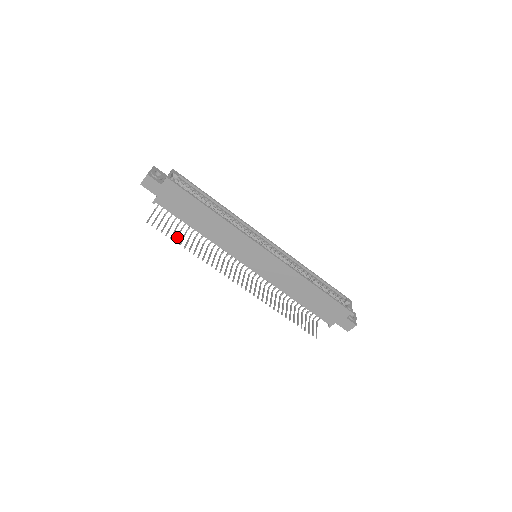
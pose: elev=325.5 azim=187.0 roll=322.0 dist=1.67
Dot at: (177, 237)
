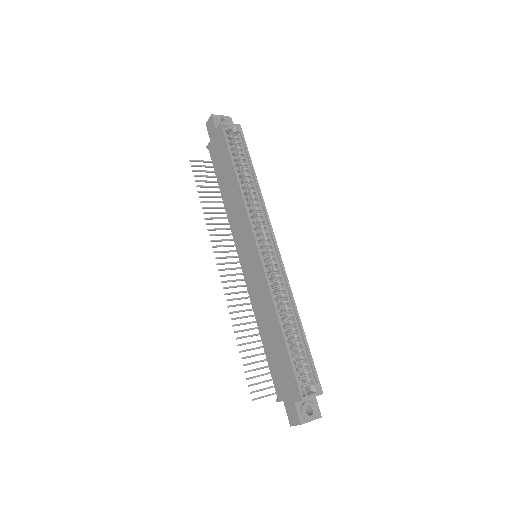
Dot at: (205, 191)
